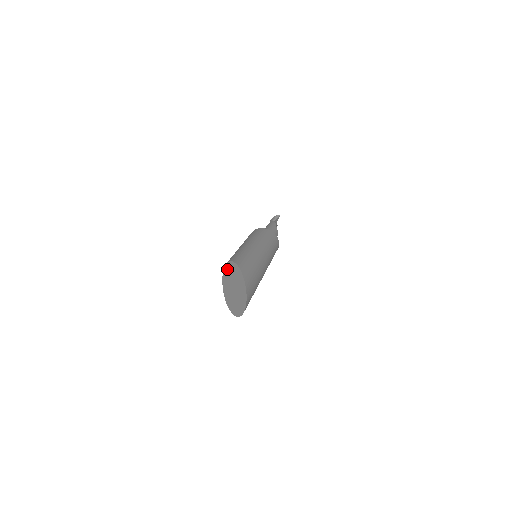
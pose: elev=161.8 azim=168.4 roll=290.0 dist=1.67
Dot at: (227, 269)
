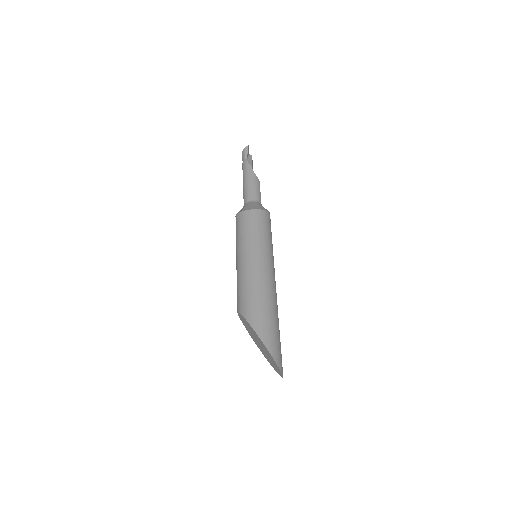
Dot at: (242, 319)
